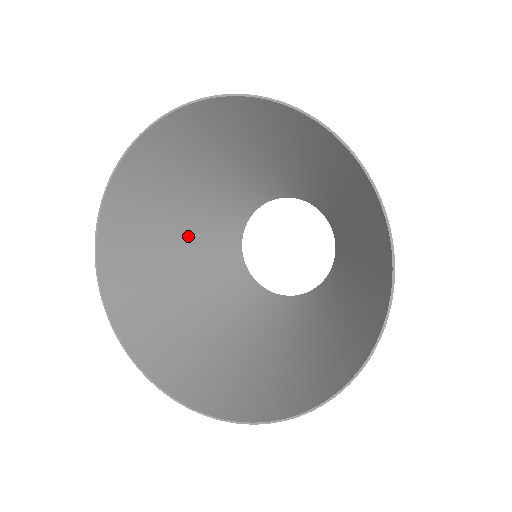
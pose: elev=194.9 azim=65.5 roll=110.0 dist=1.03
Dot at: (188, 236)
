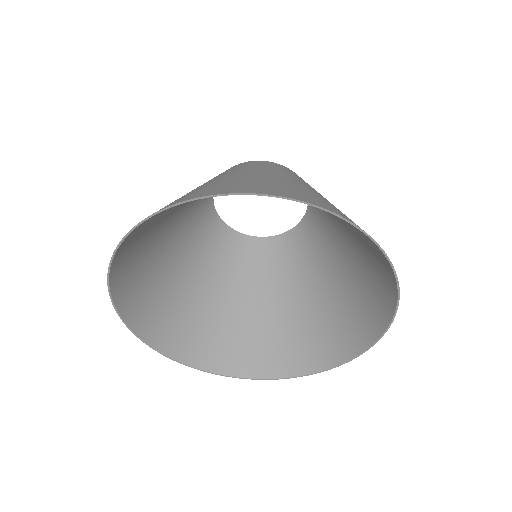
Dot at: (175, 228)
